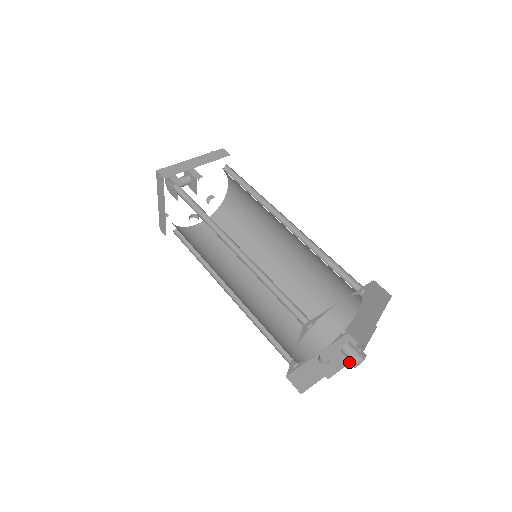
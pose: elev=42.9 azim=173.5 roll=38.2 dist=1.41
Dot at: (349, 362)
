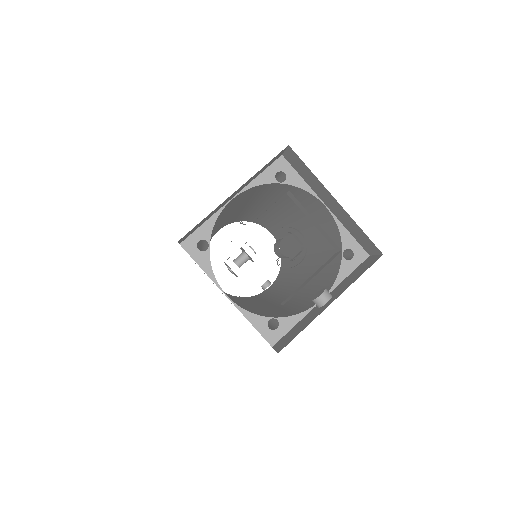
Dot at: occluded
